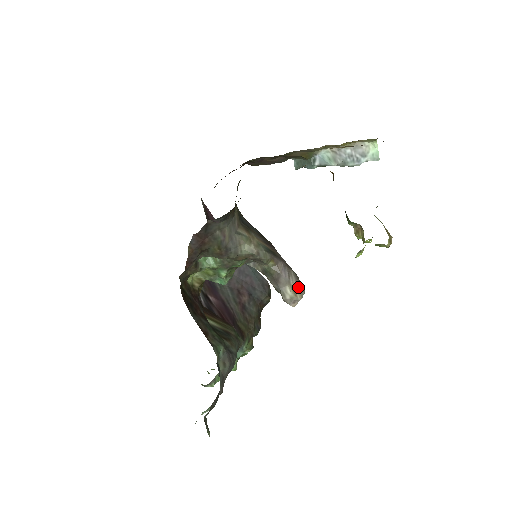
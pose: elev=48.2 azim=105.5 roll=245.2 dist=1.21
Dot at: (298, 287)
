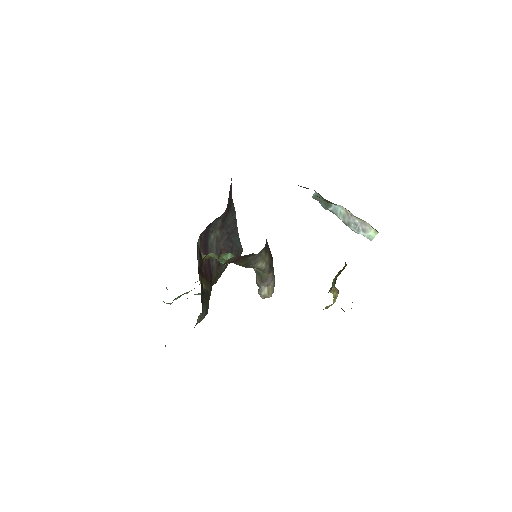
Dot at: (272, 289)
